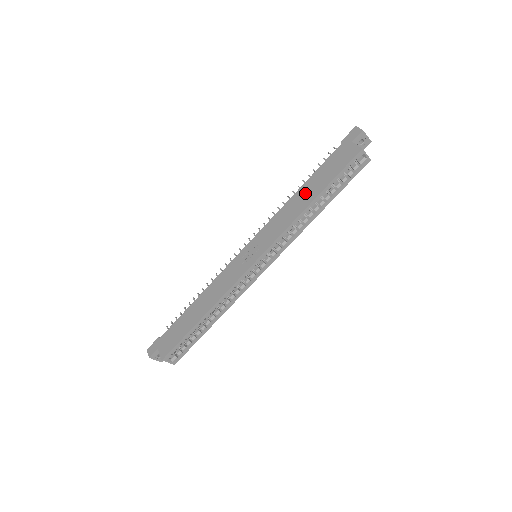
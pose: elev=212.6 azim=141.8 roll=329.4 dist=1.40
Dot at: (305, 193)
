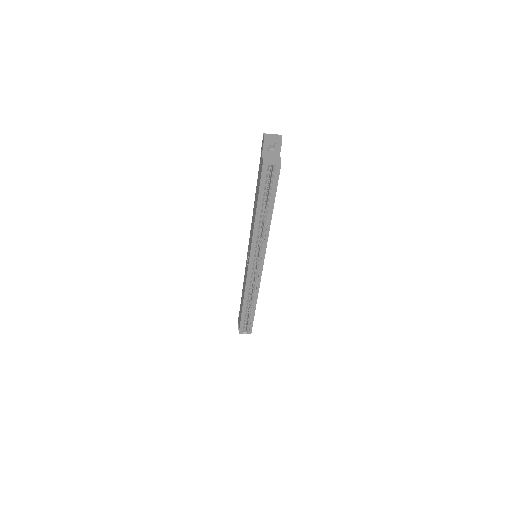
Dot at: (255, 205)
